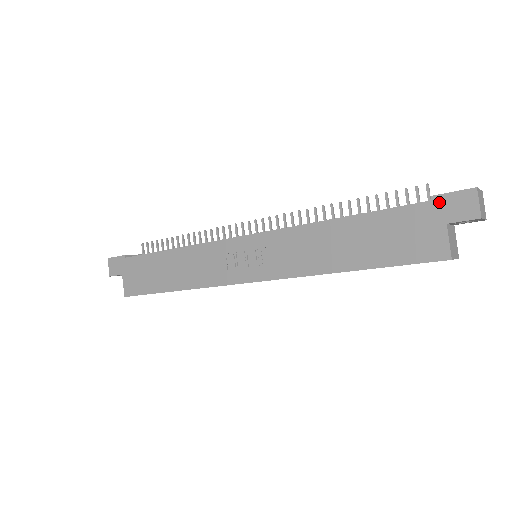
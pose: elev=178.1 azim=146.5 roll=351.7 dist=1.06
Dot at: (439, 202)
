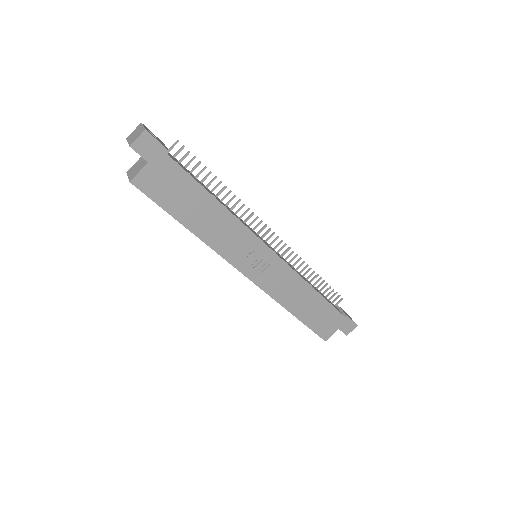
Dot at: (346, 320)
